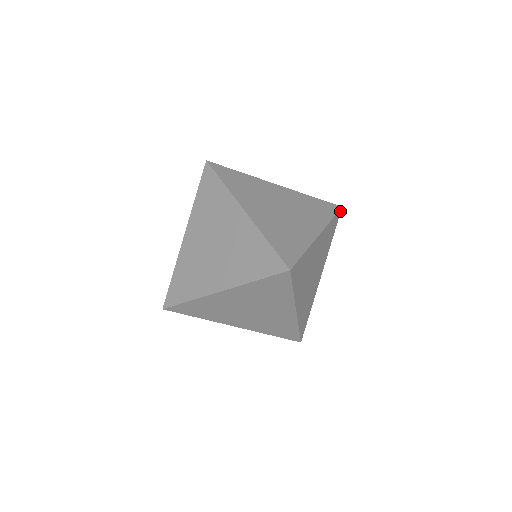
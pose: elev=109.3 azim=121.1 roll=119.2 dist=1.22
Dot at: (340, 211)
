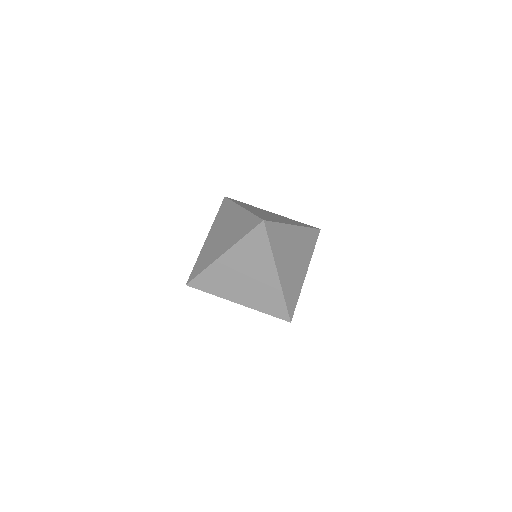
Dot at: (319, 231)
